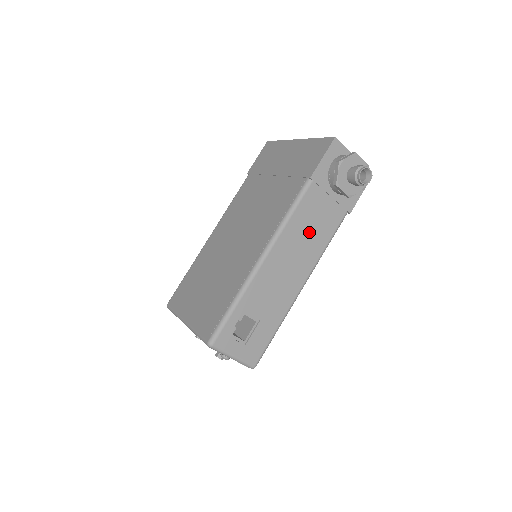
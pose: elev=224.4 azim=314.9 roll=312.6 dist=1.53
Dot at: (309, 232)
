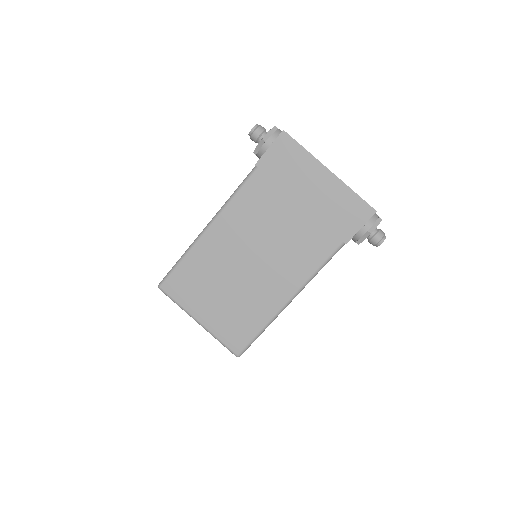
Dot at: occluded
